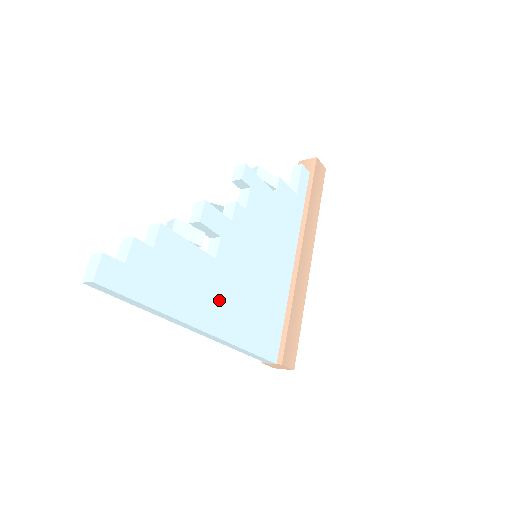
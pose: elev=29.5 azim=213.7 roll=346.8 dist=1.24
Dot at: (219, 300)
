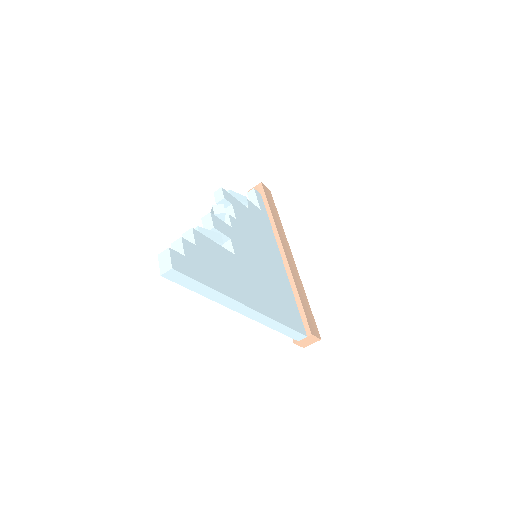
Dot at: (250, 285)
